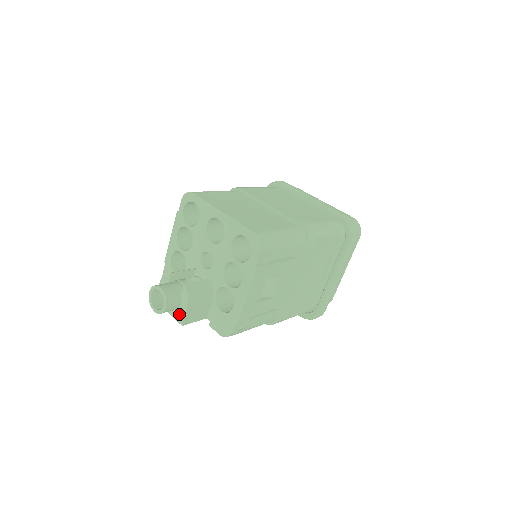
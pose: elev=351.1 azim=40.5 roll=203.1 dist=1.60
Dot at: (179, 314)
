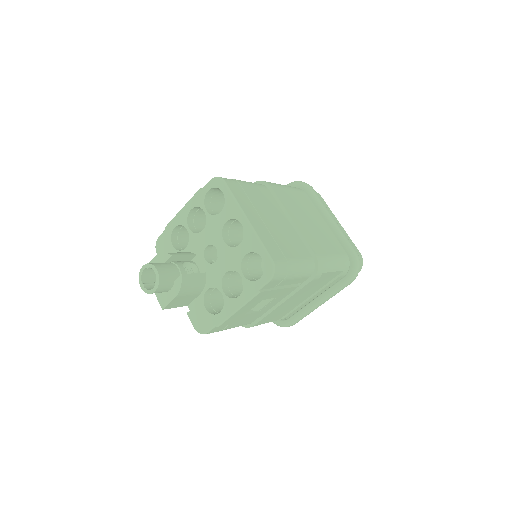
Dot at: (164, 297)
